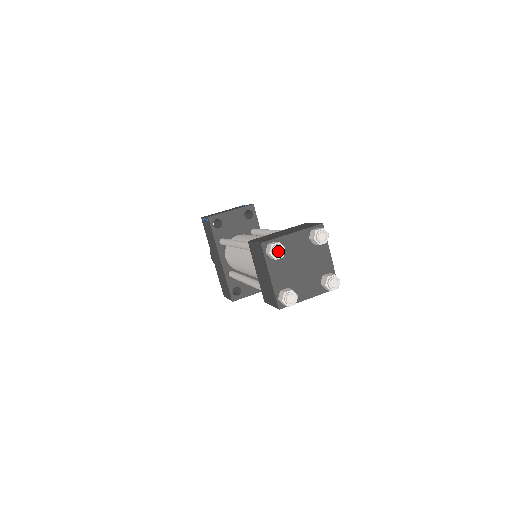
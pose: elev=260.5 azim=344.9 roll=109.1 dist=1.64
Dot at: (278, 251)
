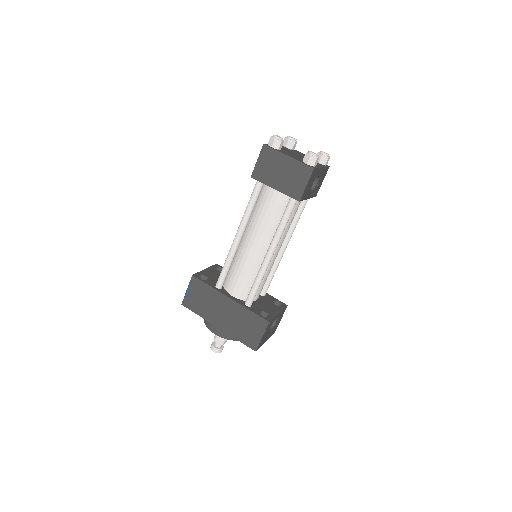
Dot at: (278, 137)
